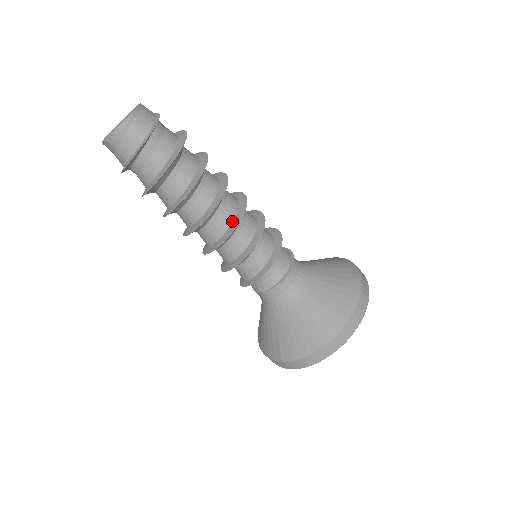
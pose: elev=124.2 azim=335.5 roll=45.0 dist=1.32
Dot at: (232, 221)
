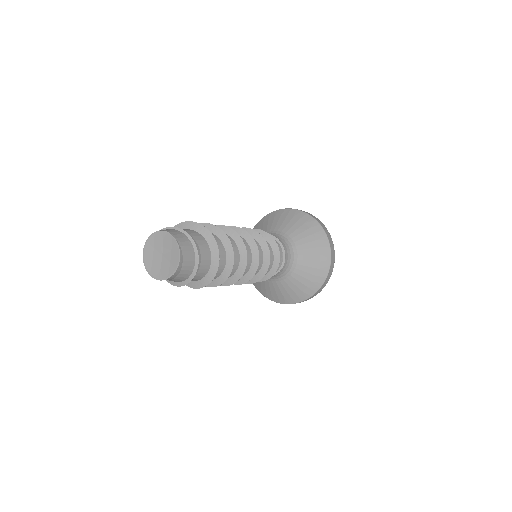
Dot at: (250, 265)
